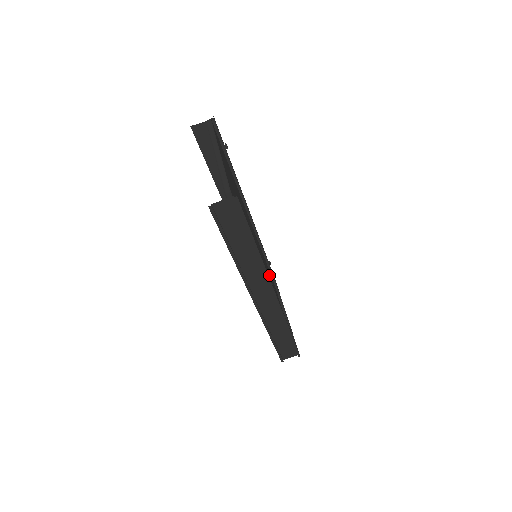
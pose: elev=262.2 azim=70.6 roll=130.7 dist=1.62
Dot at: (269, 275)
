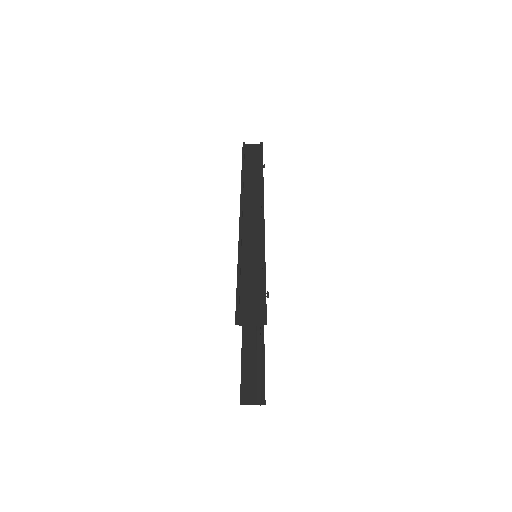
Dot at: occluded
